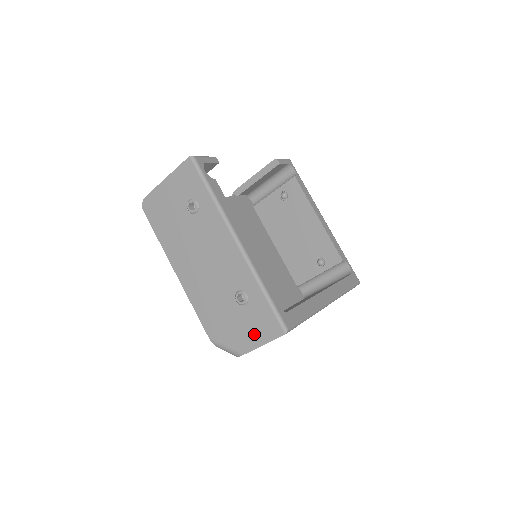
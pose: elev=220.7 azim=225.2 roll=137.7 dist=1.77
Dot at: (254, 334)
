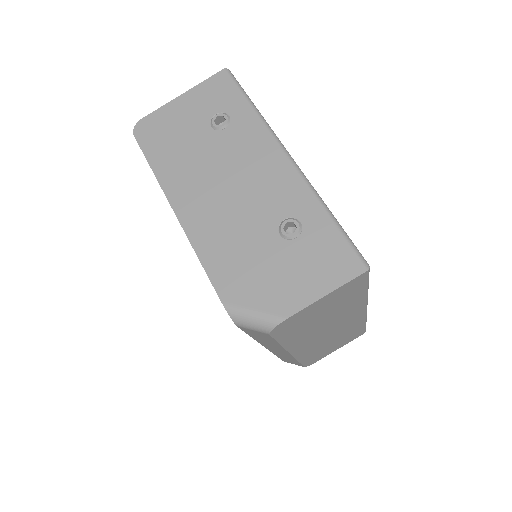
Dot at: (310, 280)
